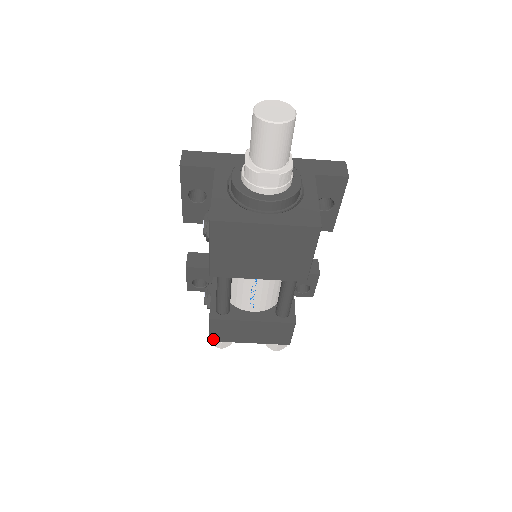
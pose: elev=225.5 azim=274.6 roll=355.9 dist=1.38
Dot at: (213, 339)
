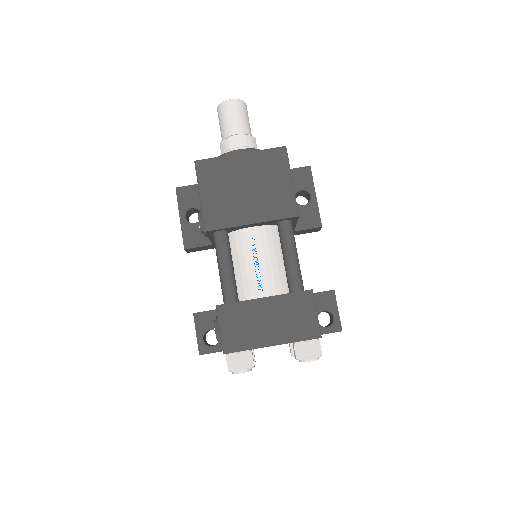
Dot at: (227, 348)
